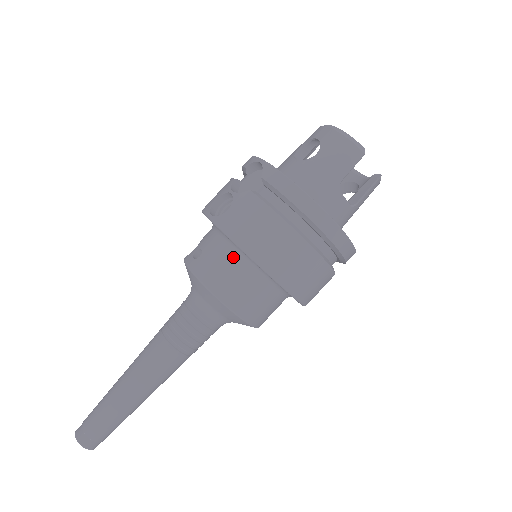
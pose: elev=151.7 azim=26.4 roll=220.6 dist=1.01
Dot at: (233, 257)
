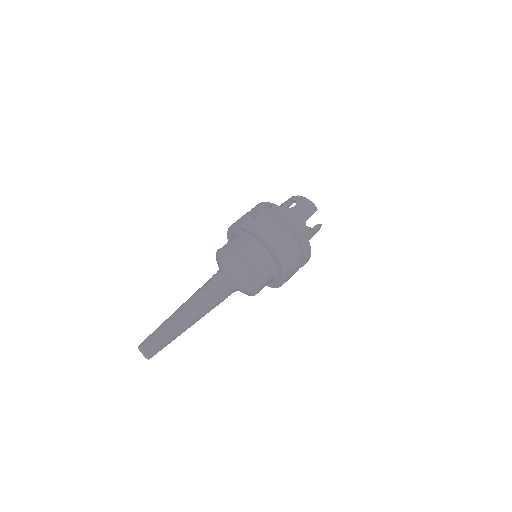
Dot at: (254, 246)
